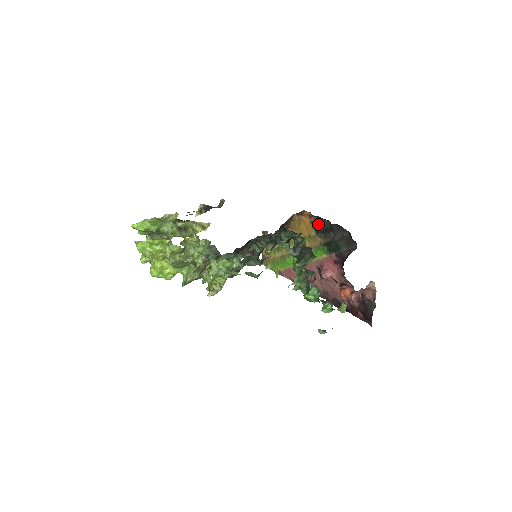
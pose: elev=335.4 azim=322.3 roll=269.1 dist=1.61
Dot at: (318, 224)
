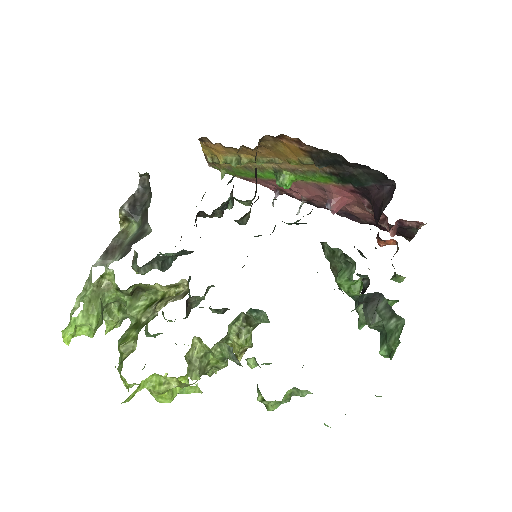
Dot at: (317, 153)
